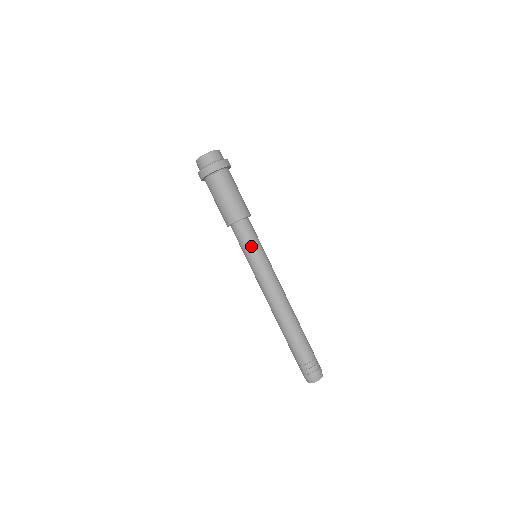
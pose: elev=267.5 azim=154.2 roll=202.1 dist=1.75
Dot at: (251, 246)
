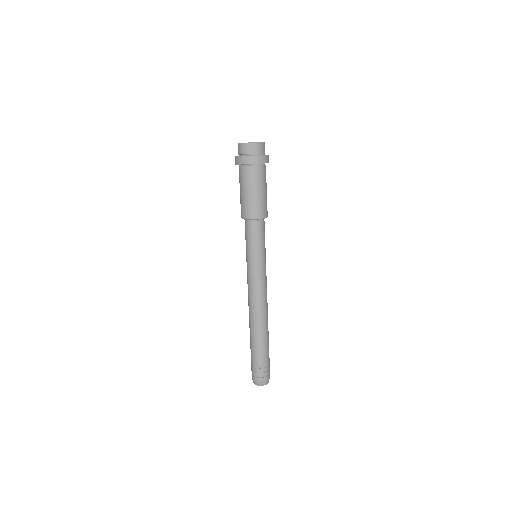
Dot at: (253, 247)
